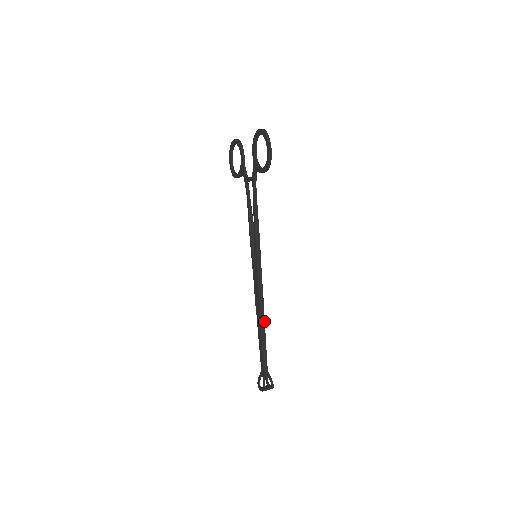
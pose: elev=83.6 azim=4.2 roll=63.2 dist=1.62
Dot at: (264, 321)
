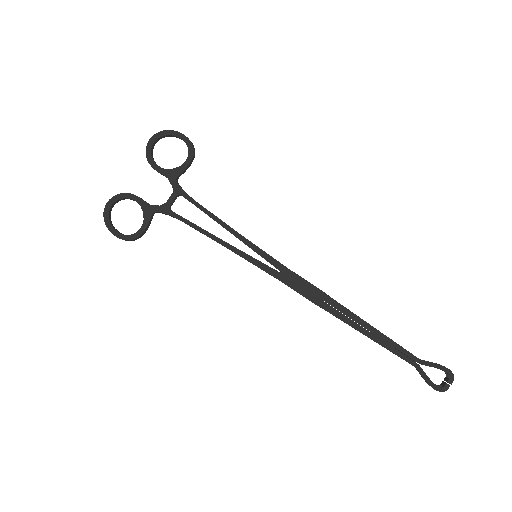
Dot at: (344, 307)
